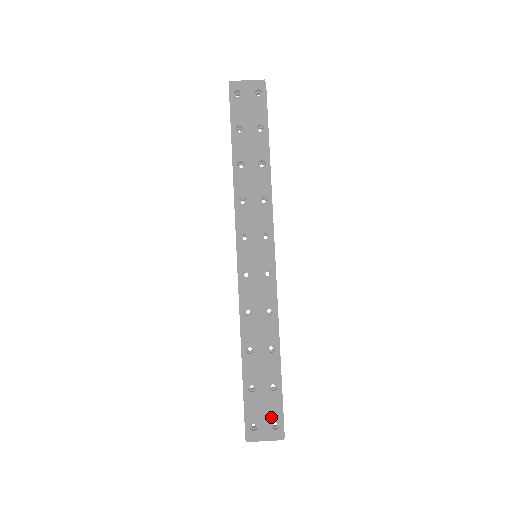
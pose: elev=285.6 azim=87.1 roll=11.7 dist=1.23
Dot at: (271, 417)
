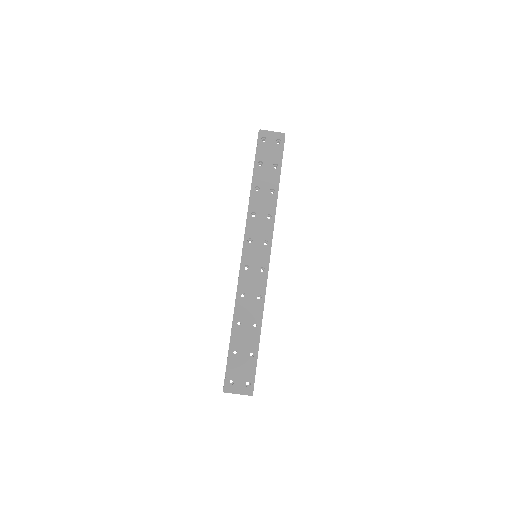
Dot at: (246, 377)
